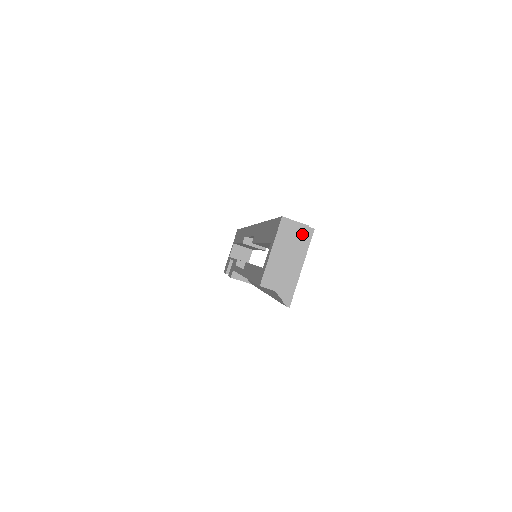
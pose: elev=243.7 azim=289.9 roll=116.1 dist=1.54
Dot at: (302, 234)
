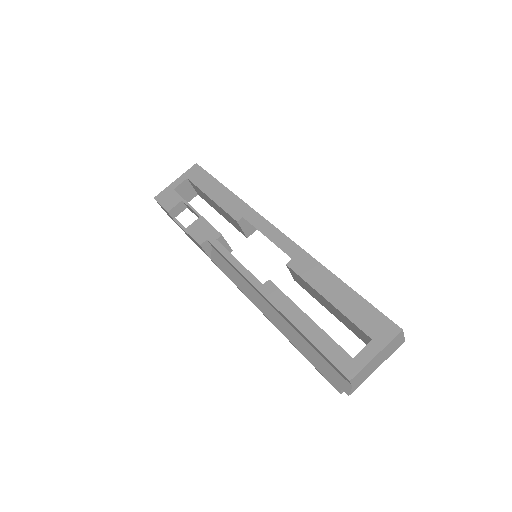
Dot at: (398, 347)
